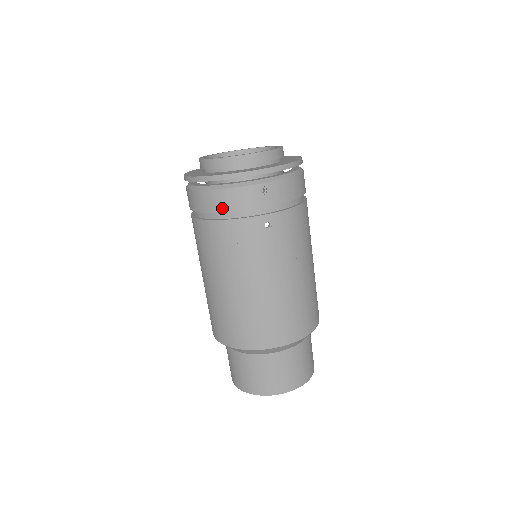
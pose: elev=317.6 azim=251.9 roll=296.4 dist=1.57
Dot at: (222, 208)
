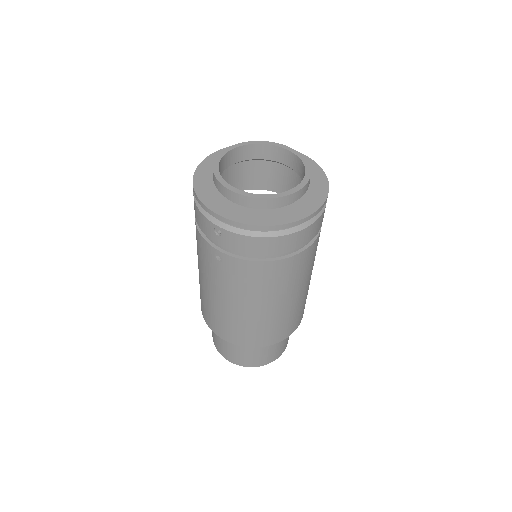
Dot at: (195, 216)
